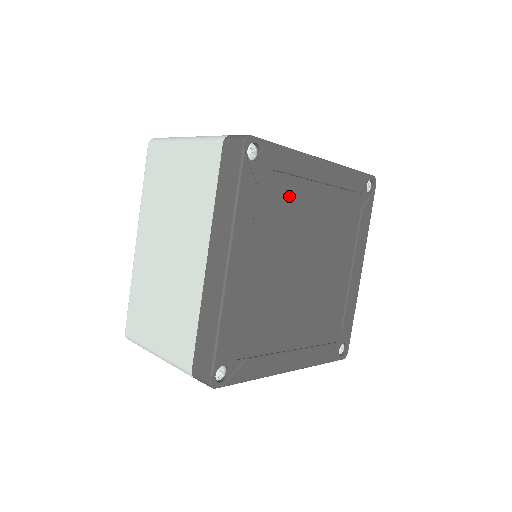
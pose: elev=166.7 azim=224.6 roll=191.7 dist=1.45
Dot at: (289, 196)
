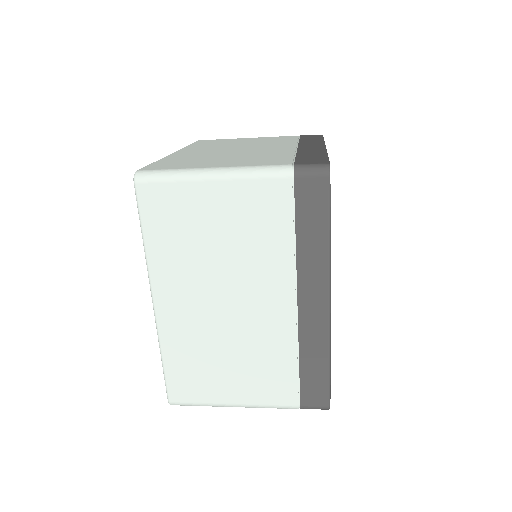
Dot at: occluded
